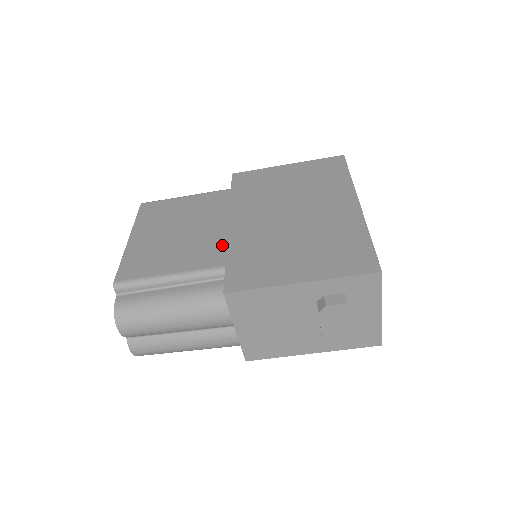
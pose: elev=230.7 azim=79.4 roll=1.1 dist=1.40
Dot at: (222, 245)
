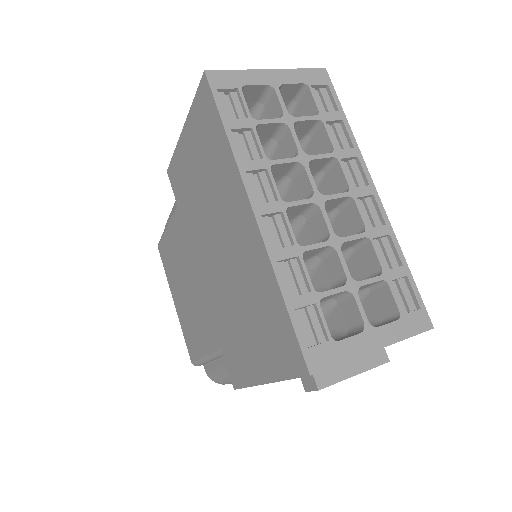
Dot at: (208, 314)
